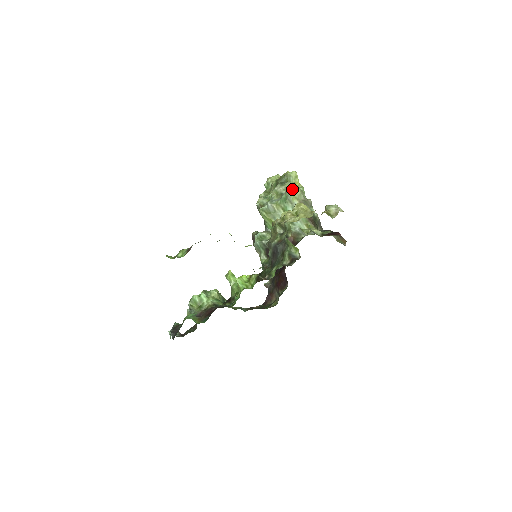
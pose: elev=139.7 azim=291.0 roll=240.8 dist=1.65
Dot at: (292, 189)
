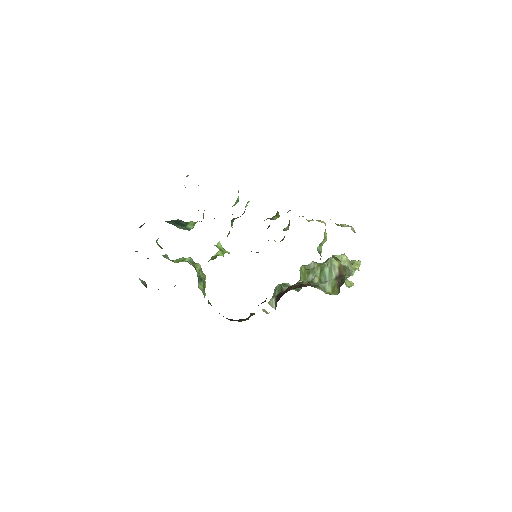
Dot at: occluded
